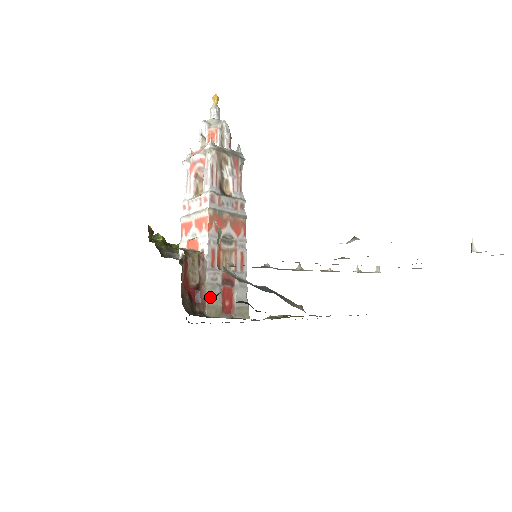
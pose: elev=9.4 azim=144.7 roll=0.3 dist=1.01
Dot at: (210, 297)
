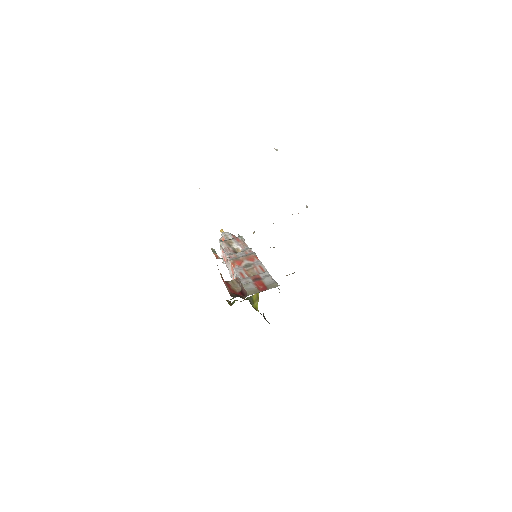
Dot at: occluded
